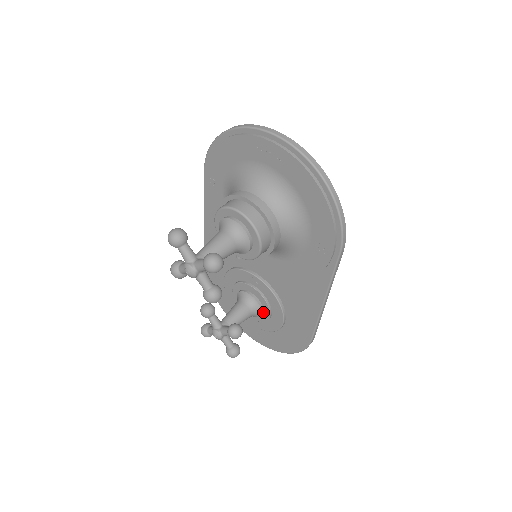
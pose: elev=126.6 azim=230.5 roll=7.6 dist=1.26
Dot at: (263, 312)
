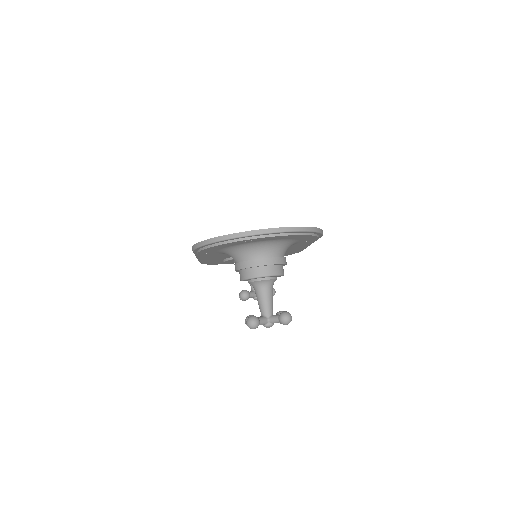
Dot at: occluded
